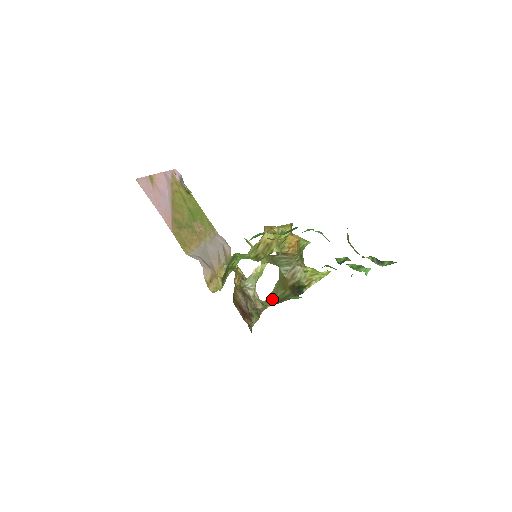
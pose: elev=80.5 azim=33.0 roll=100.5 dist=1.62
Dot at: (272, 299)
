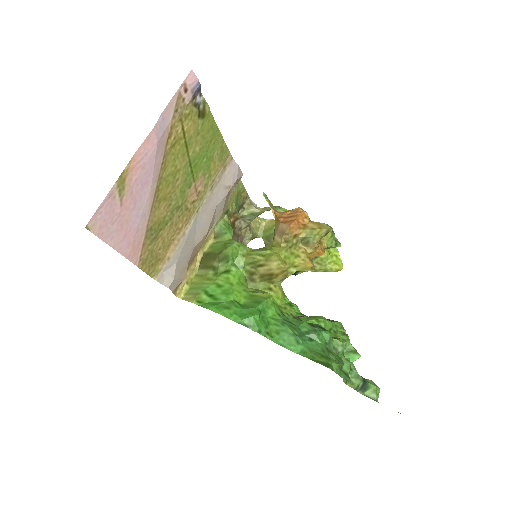
Dot at: (267, 233)
